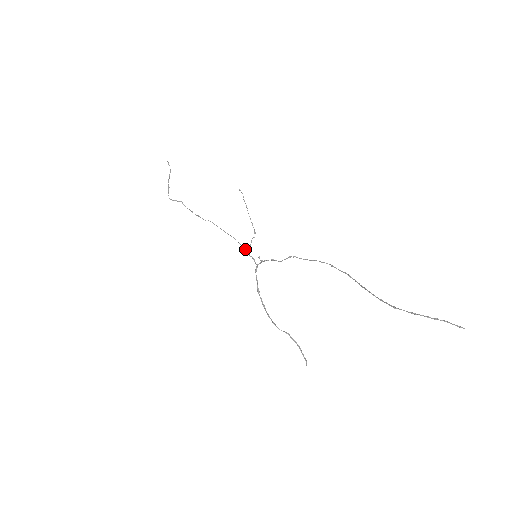
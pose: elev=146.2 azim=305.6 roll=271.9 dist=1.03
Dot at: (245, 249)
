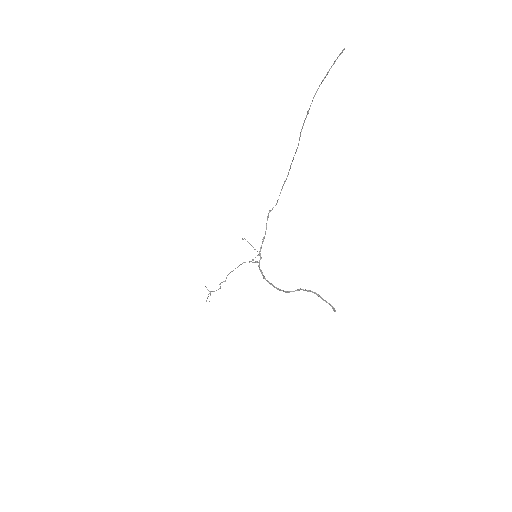
Dot at: (249, 262)
